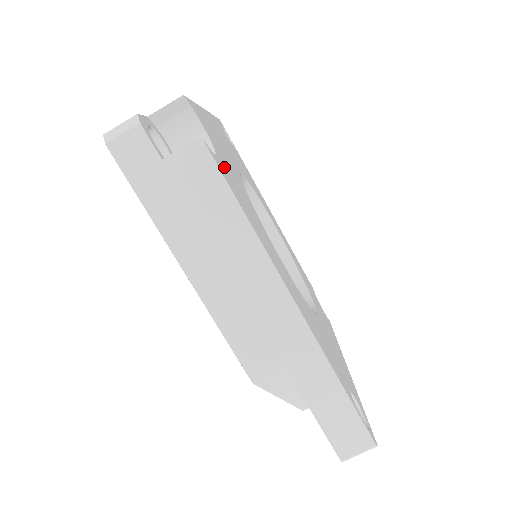
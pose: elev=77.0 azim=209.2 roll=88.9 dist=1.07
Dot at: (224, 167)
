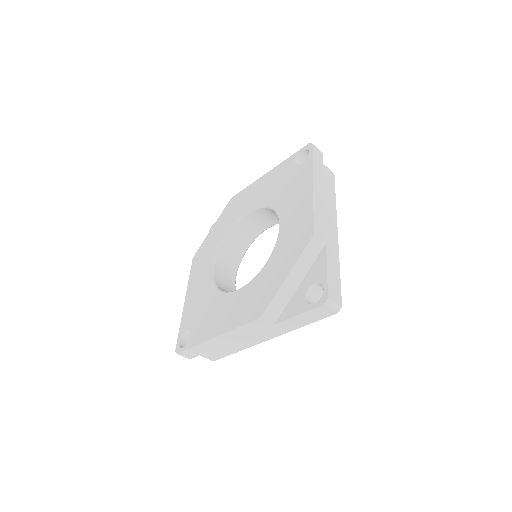
Dot at: occluded
